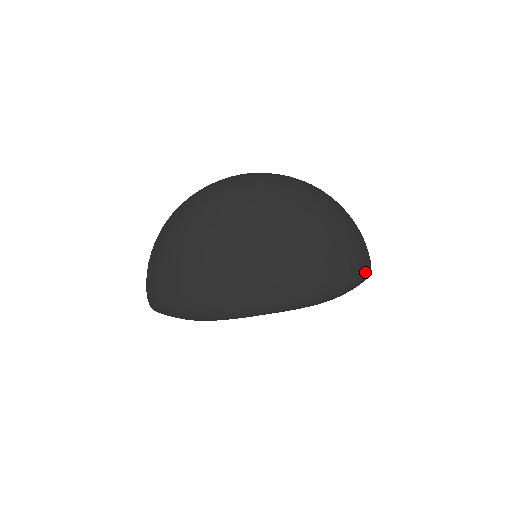
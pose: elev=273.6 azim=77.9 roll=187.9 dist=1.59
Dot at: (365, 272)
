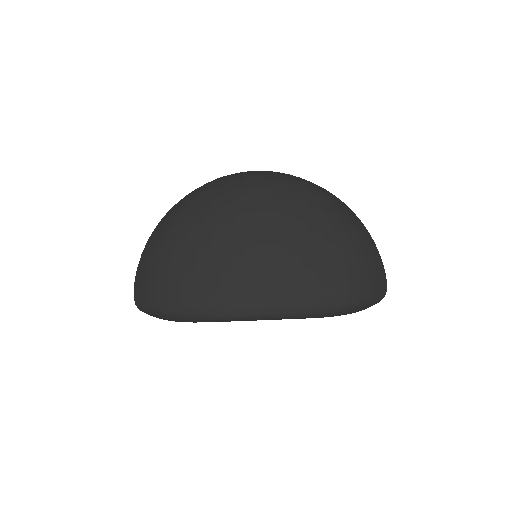
Dot at: (379, 289)
